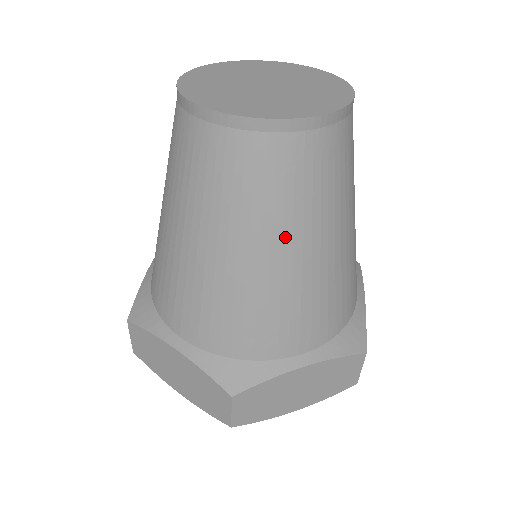
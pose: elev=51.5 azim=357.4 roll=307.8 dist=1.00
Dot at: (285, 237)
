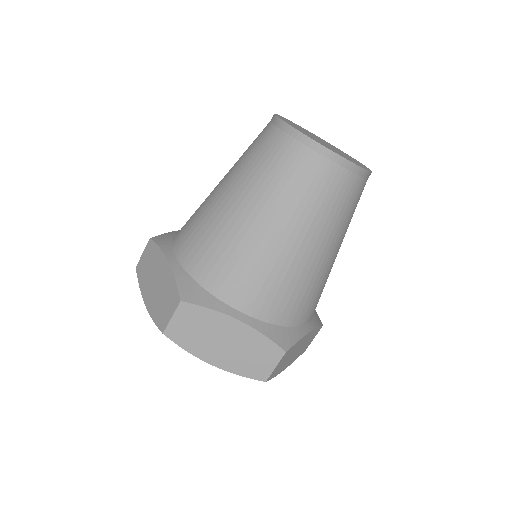
Dot at: (337, 240)
